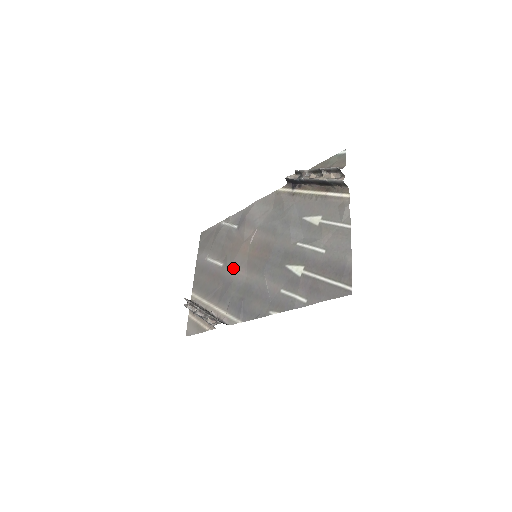
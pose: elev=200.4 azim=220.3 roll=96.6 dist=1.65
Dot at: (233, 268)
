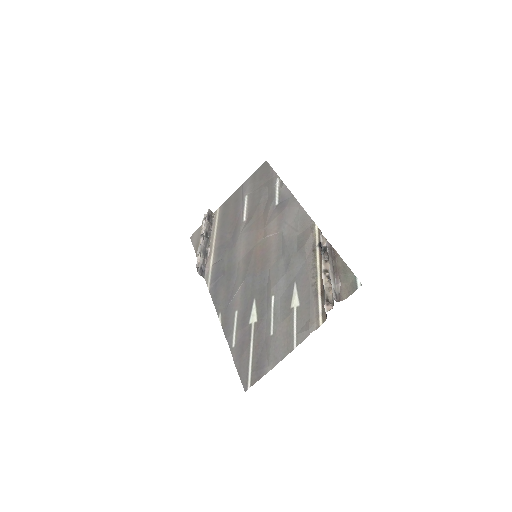
Dot at: (243, 238)
